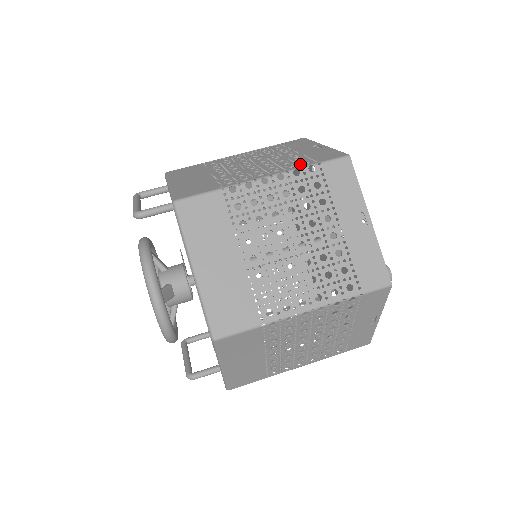
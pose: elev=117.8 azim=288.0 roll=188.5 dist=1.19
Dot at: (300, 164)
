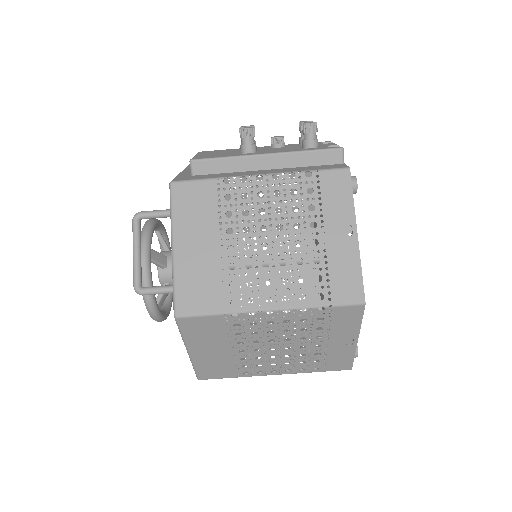
Dot at: (313, 295)
